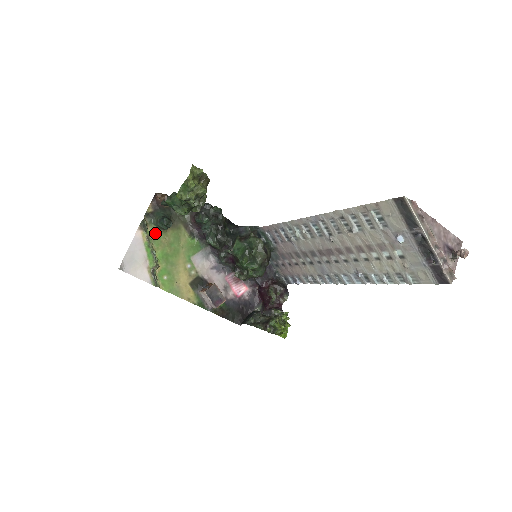
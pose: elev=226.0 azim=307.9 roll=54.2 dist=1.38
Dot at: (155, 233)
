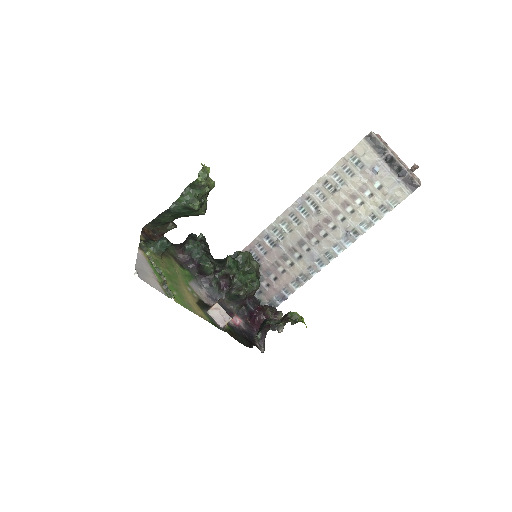
Dot at: (153, 256)
